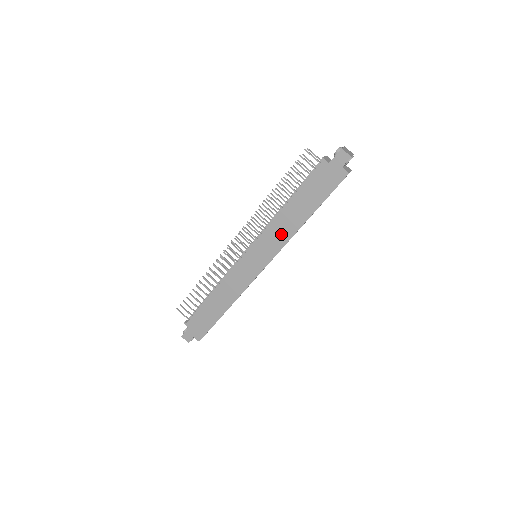
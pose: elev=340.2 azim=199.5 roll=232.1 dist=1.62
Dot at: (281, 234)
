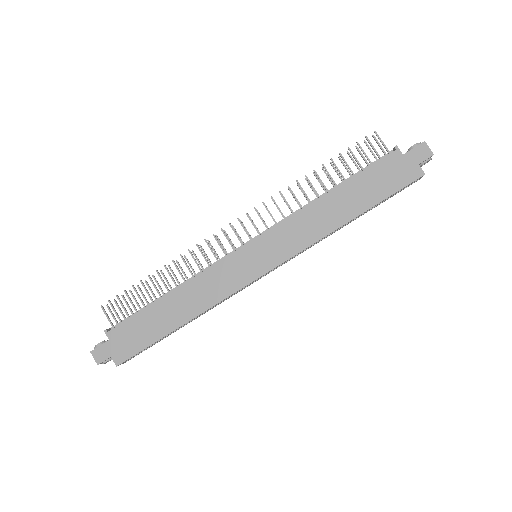
Dot at: (308, 230)
